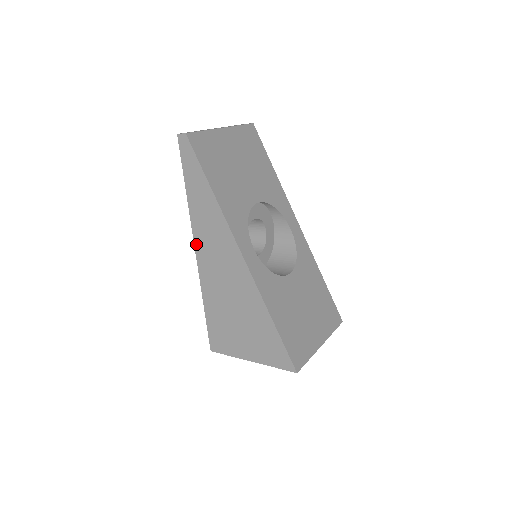
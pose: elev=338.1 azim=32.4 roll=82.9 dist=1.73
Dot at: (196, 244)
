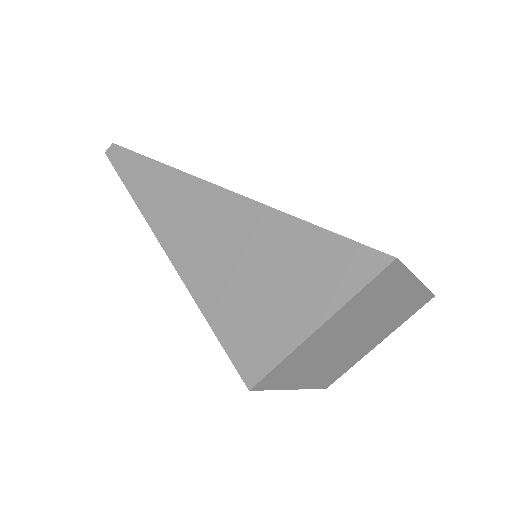
Dot at: (161, 238)
